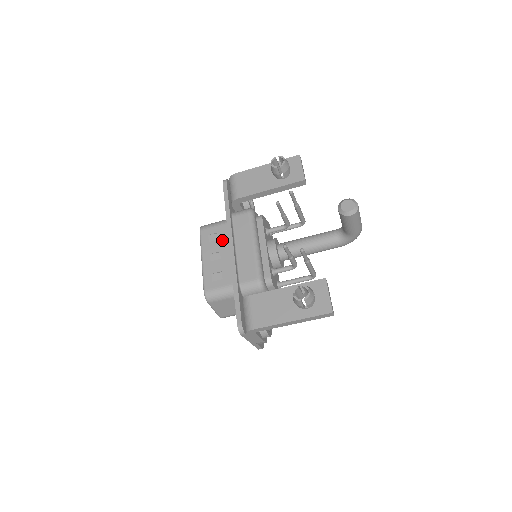
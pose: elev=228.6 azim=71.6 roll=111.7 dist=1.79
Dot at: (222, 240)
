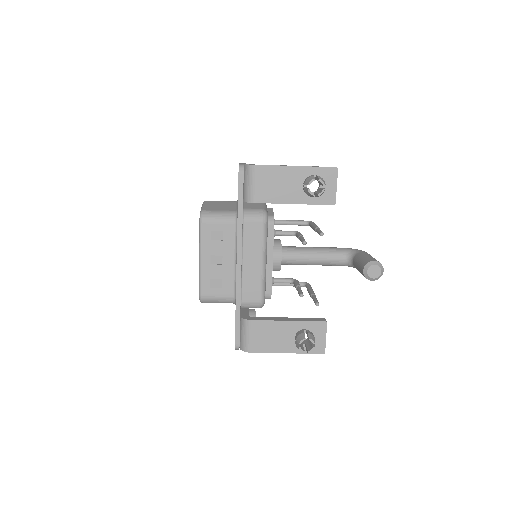
Dot at: (226, 243)
